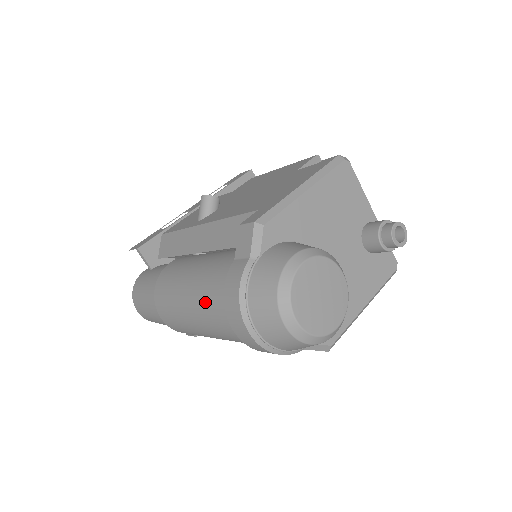
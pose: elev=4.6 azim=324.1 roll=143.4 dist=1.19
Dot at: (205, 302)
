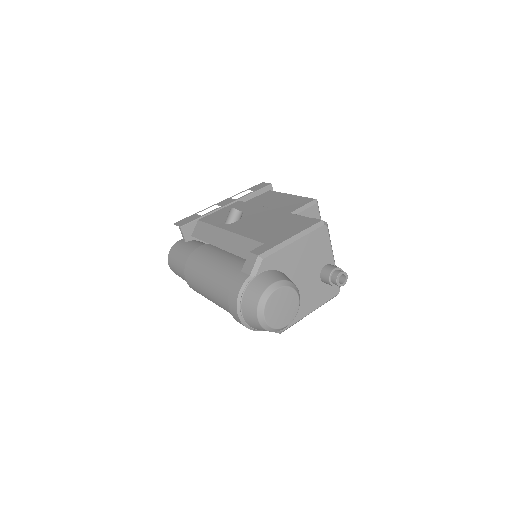
Dot at: (218, 287)
